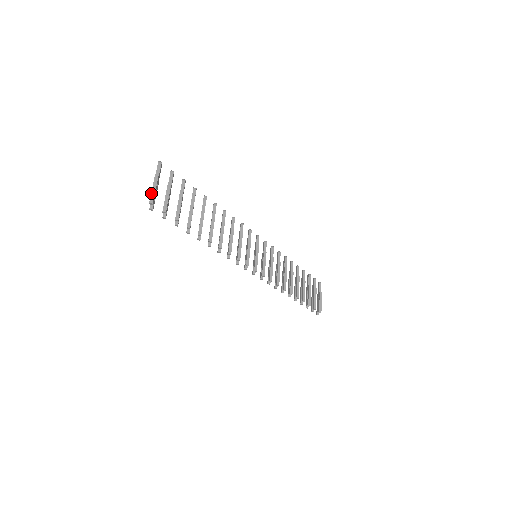
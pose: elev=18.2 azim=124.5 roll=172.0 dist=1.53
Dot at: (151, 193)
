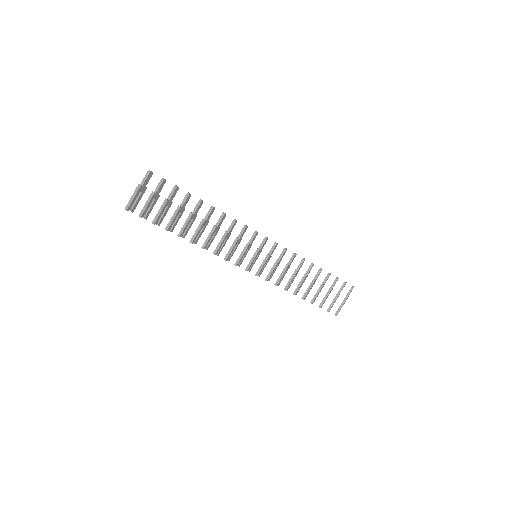
Dot at: (129, 201)
